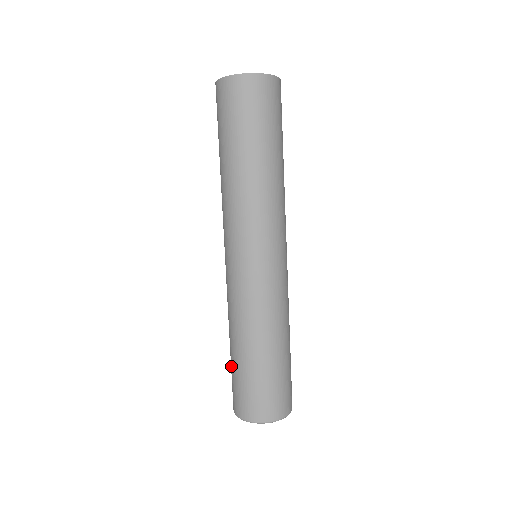
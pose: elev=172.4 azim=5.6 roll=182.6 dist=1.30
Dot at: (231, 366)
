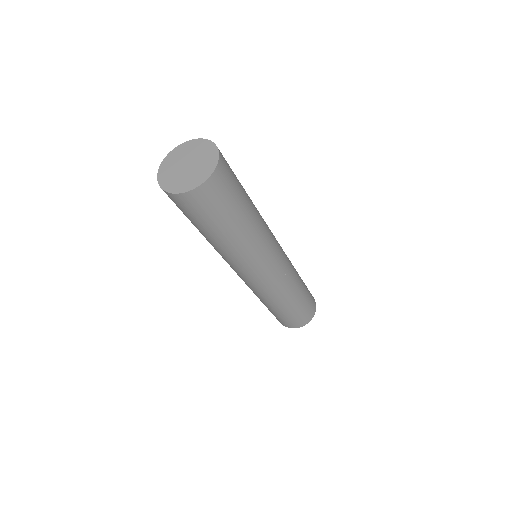
Dot at: (283, 316)
